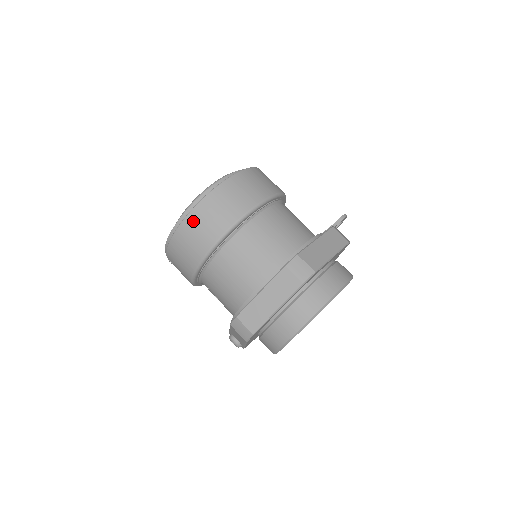
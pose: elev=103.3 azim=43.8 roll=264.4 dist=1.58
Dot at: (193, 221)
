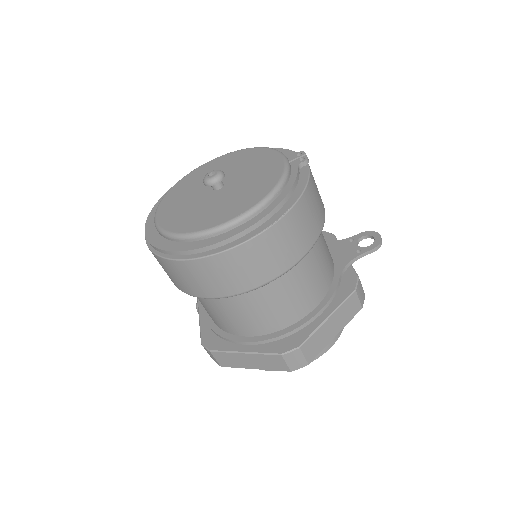
Dot at: (192, 269)
